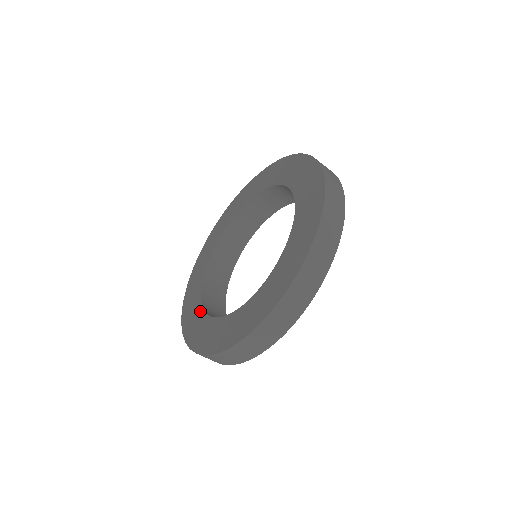
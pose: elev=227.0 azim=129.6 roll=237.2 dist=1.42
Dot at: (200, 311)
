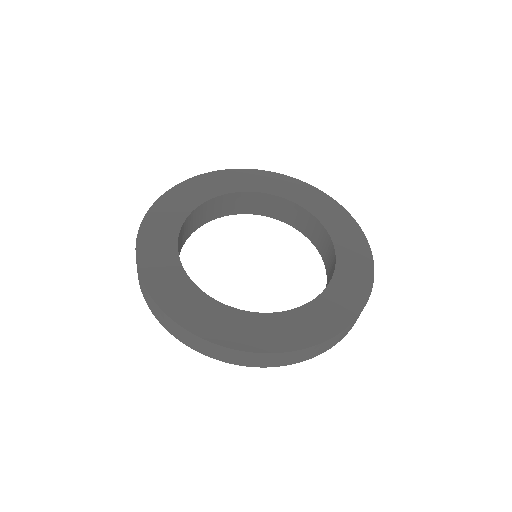
Dot at: (210, 301)
